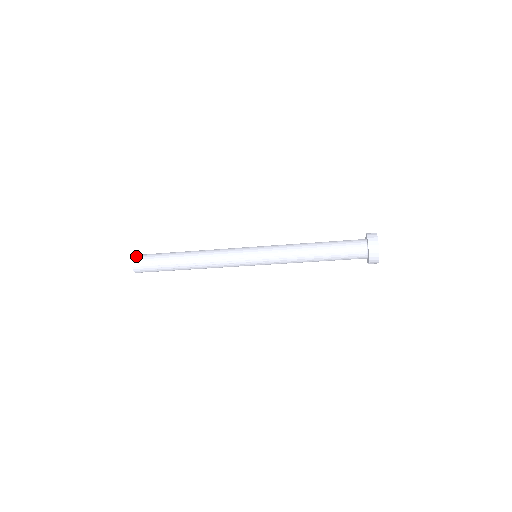
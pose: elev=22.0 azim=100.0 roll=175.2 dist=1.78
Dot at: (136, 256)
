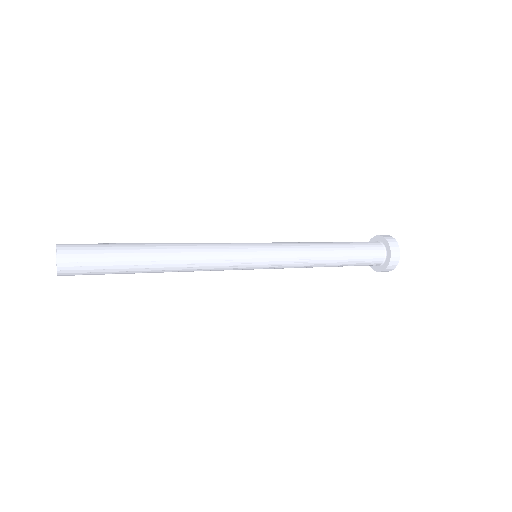
Dot at: (63, 254)
